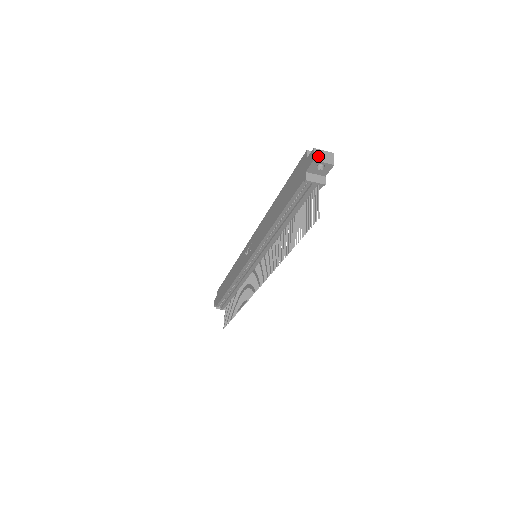
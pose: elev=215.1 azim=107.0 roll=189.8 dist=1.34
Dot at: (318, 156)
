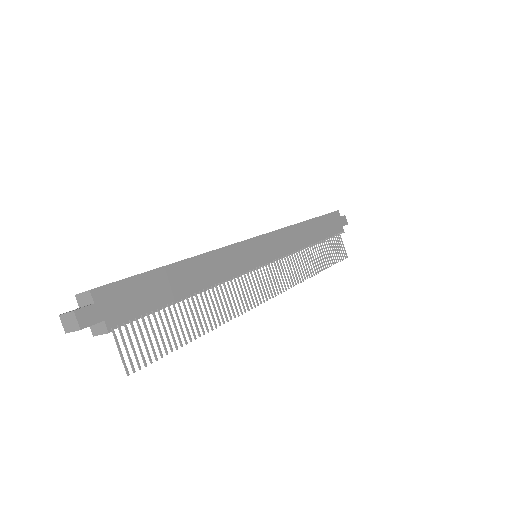
Dot at: (66, 325)
